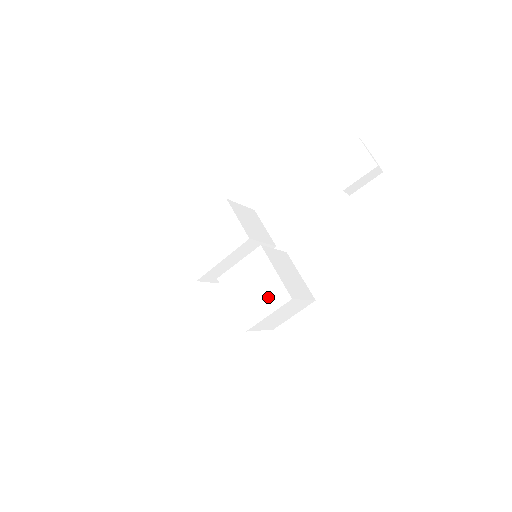
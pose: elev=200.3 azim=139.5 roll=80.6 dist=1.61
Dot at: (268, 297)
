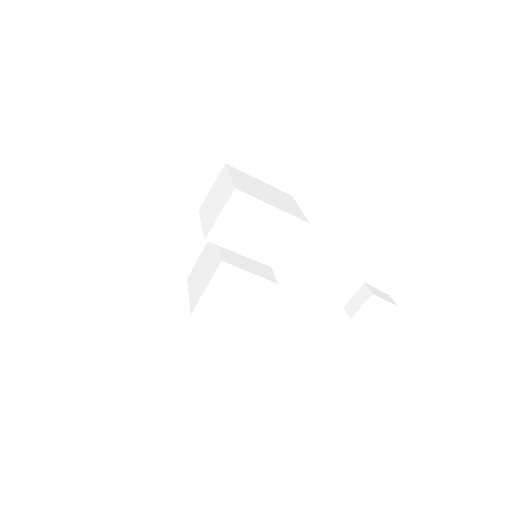
Dot at: (235, 315)
